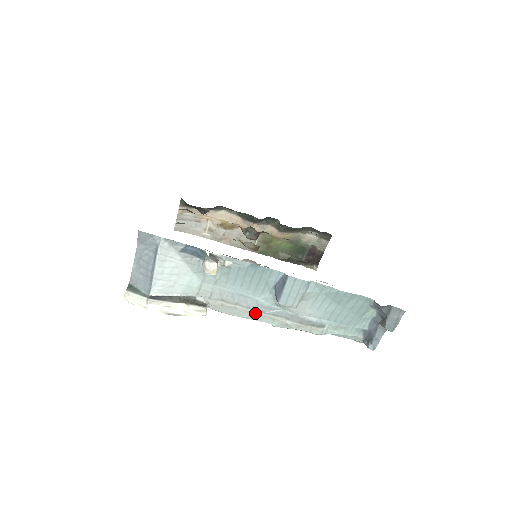
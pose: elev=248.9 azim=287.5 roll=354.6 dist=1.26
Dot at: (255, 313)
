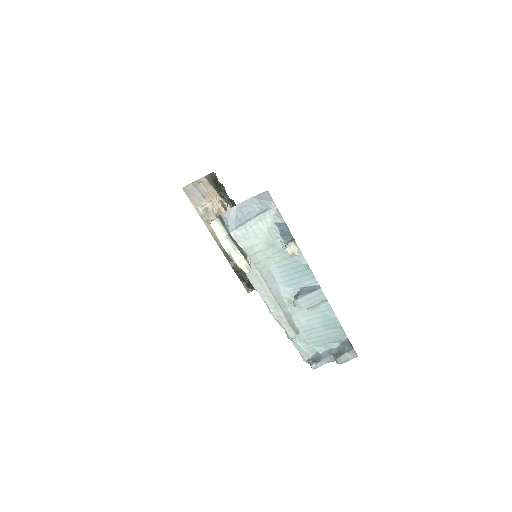
Dot at: (270, 295)
